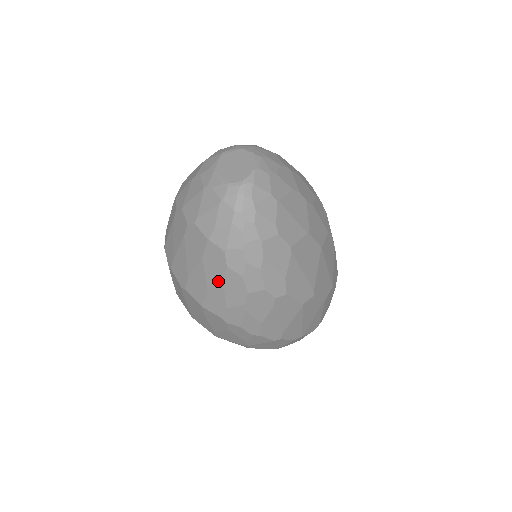
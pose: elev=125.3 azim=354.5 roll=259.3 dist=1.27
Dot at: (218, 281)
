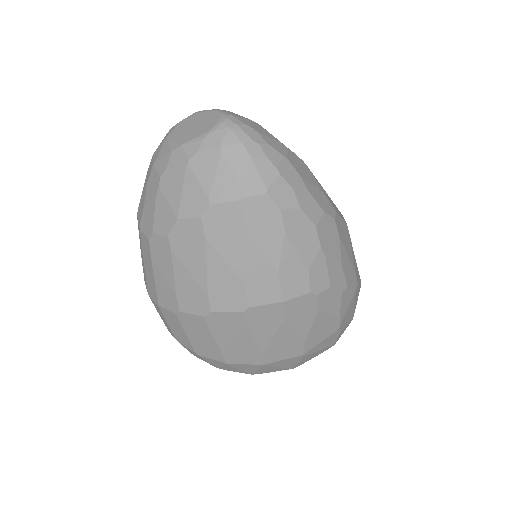
Dot at: (282, 241)
